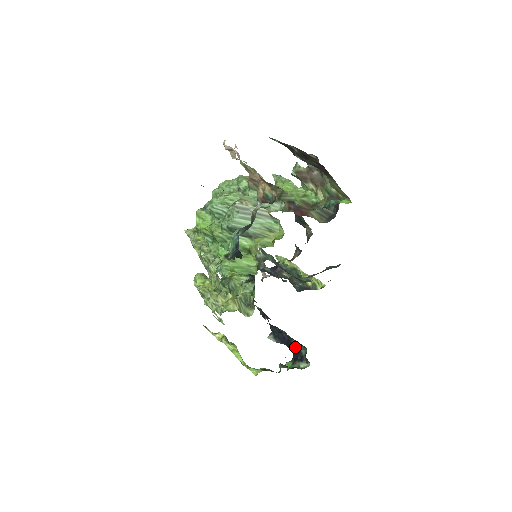
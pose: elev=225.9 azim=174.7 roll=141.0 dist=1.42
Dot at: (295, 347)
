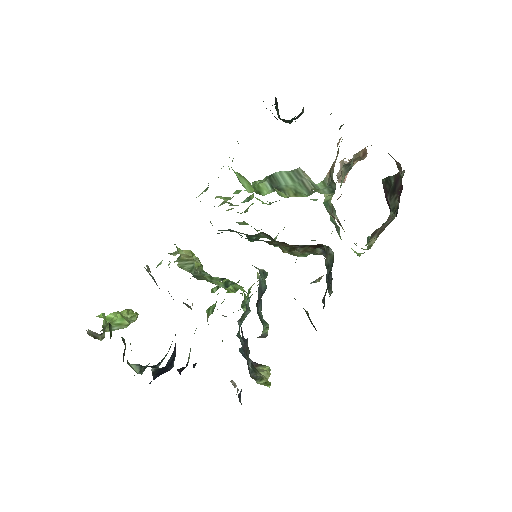
Dot at: (158, 364)
